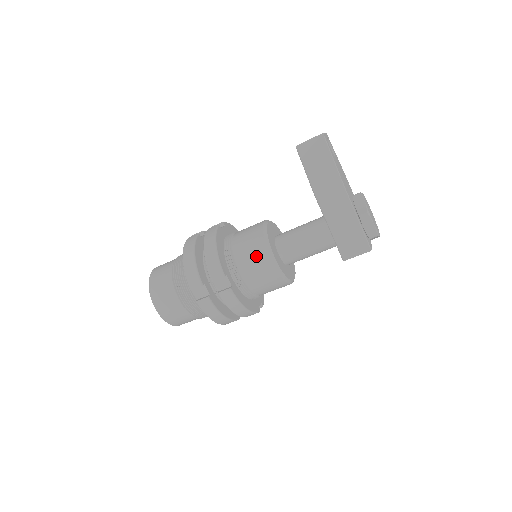
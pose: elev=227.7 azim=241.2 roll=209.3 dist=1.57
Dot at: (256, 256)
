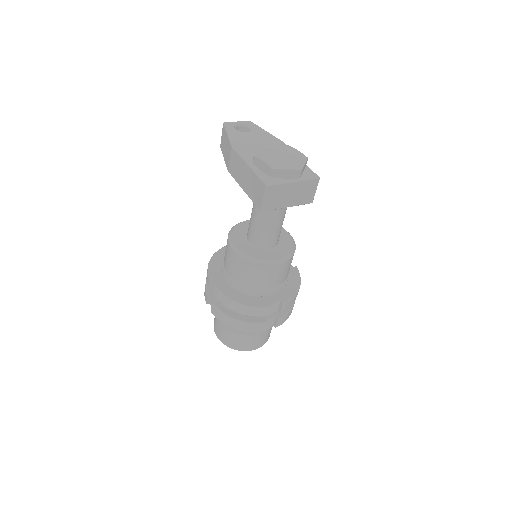
Dot at: (226, 250)
